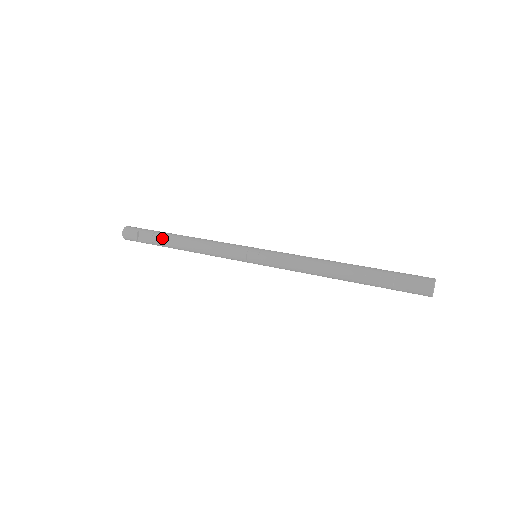
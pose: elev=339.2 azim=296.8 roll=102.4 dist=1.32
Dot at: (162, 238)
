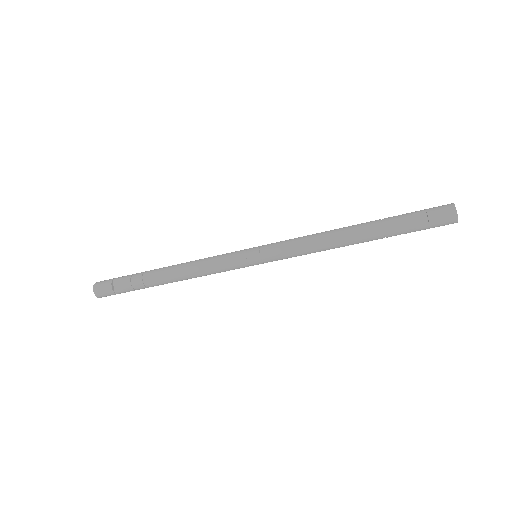
Dot at: (143, 277)
